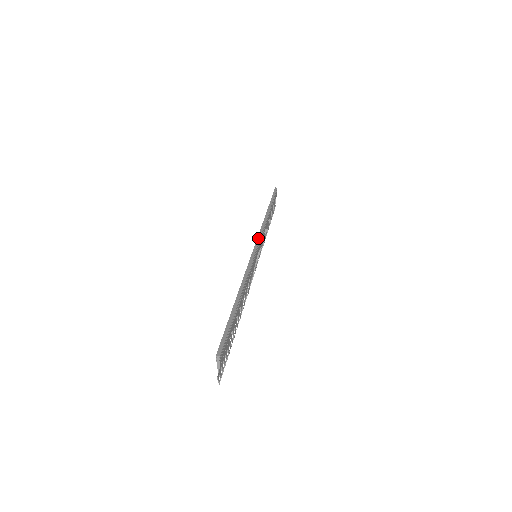
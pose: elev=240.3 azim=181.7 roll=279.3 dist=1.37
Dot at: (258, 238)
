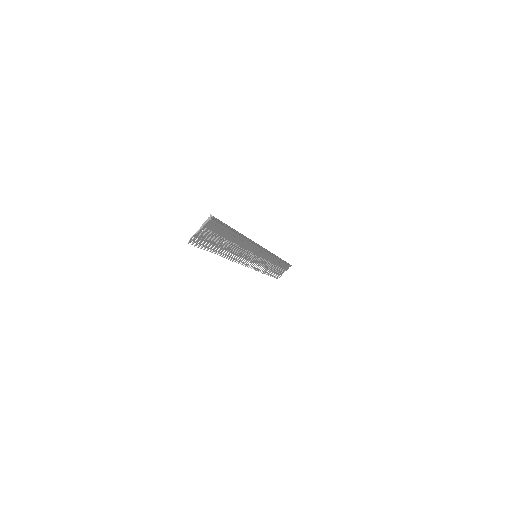
Dot at: occluded
